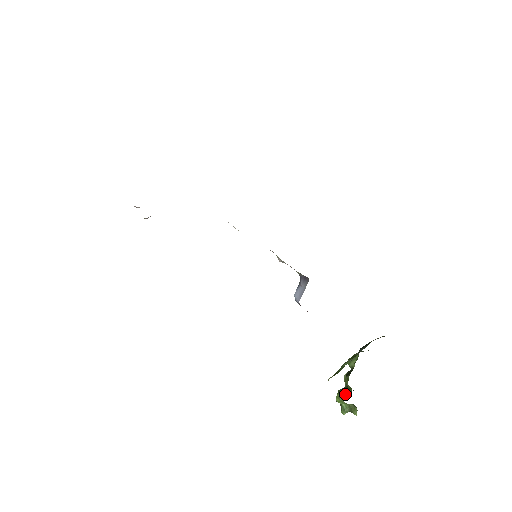
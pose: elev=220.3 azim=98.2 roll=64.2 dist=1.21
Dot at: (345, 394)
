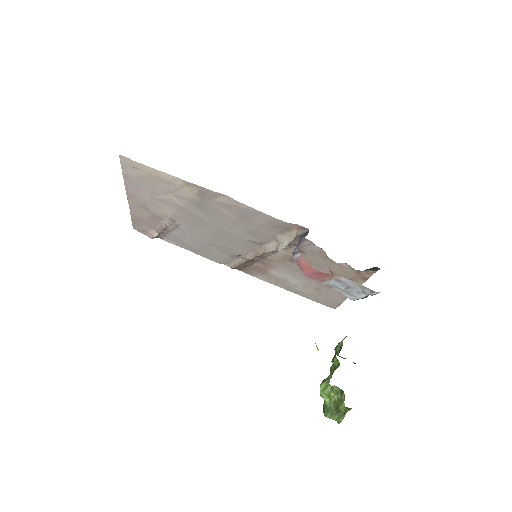
Dot at: (332, 372)
